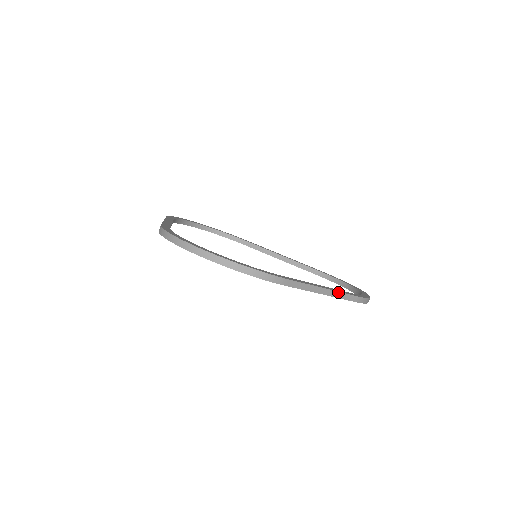
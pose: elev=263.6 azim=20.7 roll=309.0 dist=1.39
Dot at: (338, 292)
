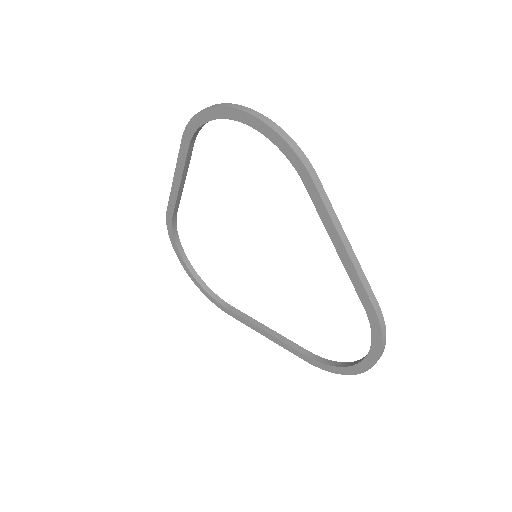
Dot at: (360, 268)
